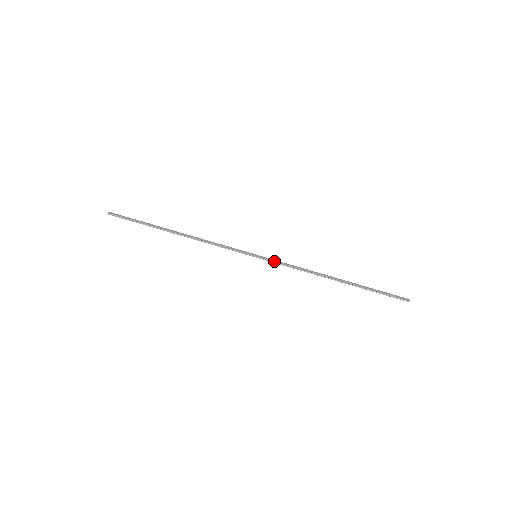
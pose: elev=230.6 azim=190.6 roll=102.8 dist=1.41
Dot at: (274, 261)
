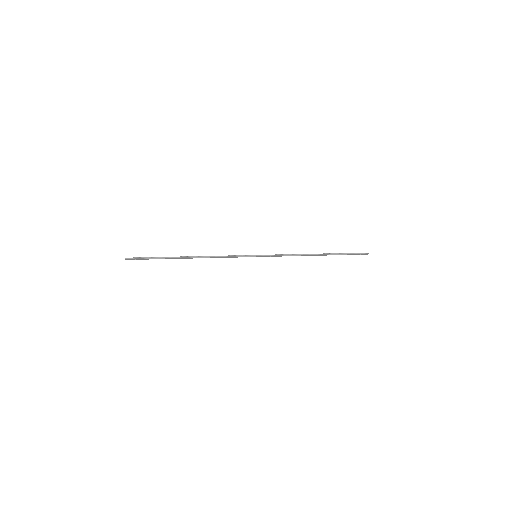
Dot at: (270, 255)
